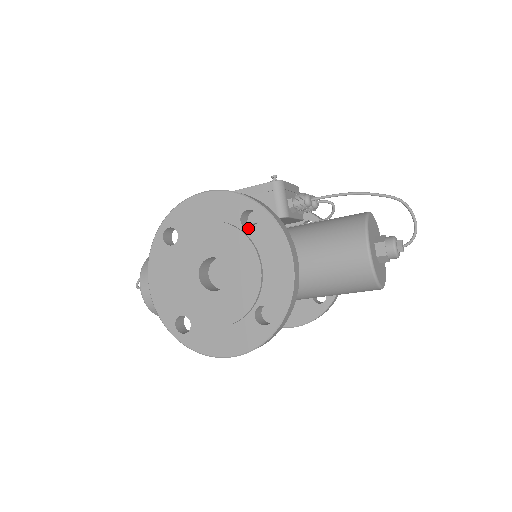
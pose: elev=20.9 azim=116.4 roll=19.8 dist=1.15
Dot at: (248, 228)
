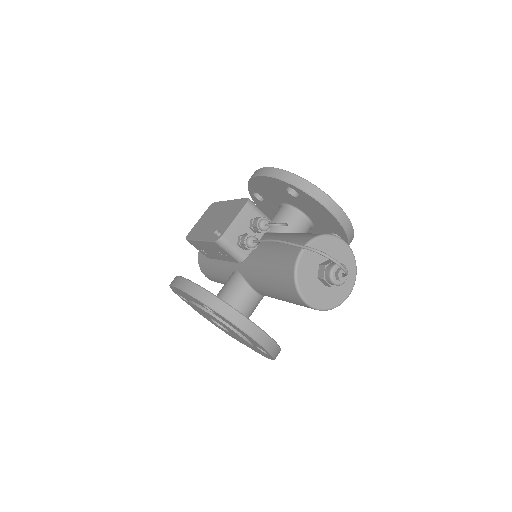
Dot at: occluded
